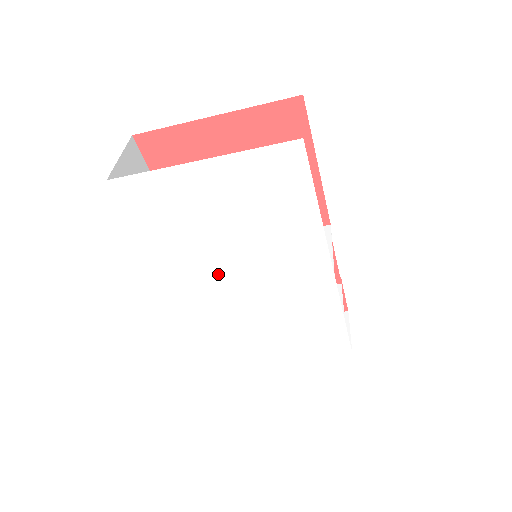
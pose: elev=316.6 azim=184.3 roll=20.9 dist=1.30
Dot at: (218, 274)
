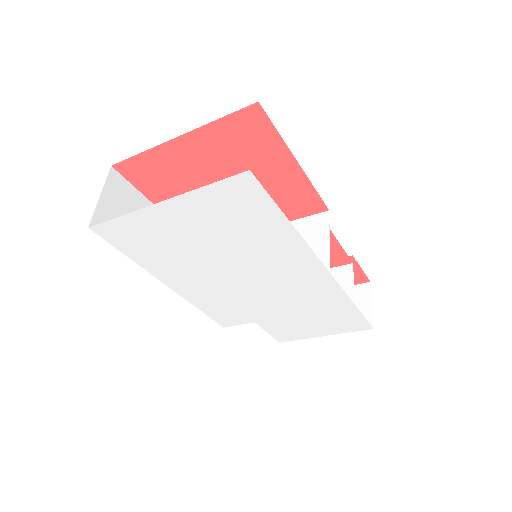
Dot at: (219, 283)
